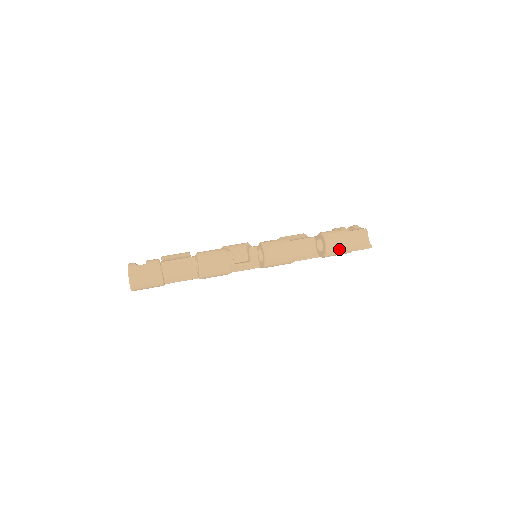
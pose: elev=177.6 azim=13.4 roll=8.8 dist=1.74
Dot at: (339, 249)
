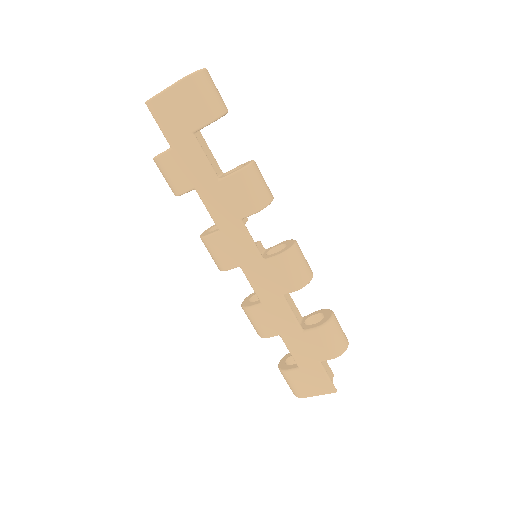
Dot at: (337, 335)
